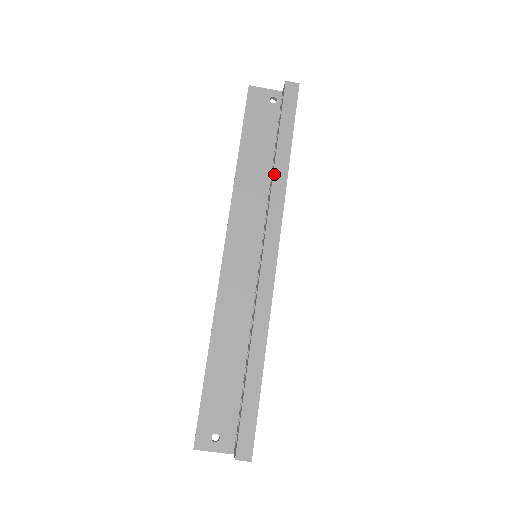
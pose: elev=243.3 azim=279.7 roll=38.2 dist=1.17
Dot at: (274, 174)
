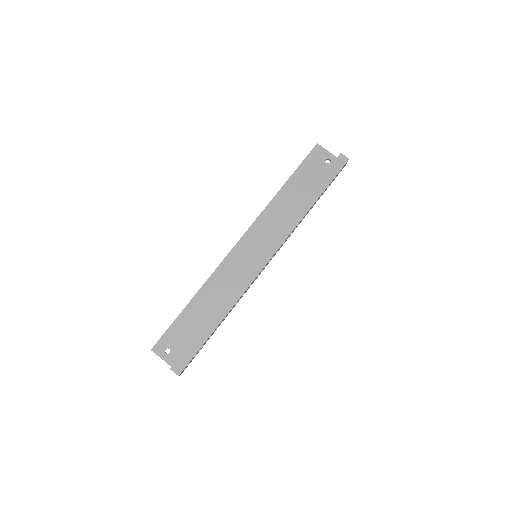
Dot at: (296, 210)
